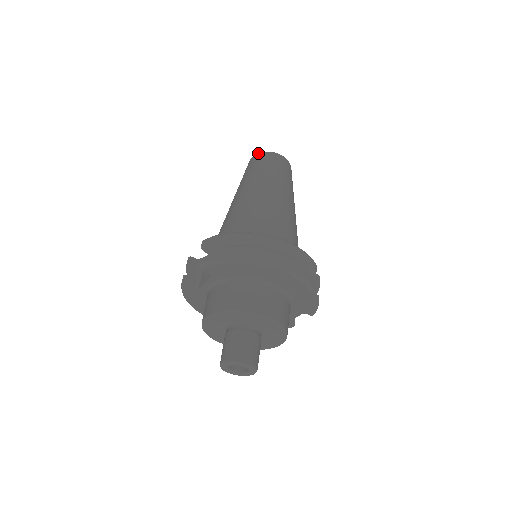
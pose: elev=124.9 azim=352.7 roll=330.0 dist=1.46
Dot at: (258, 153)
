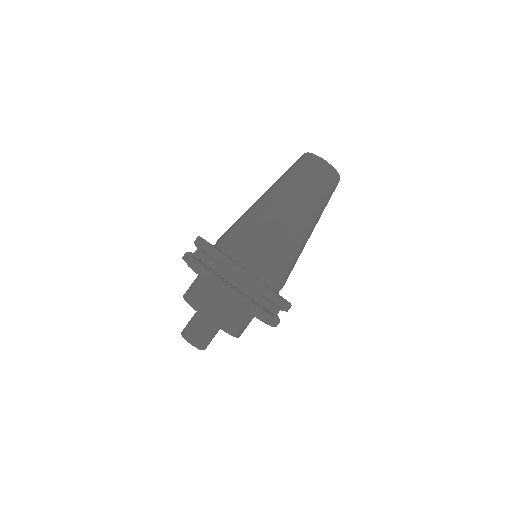
Dot at: (312, 153)
